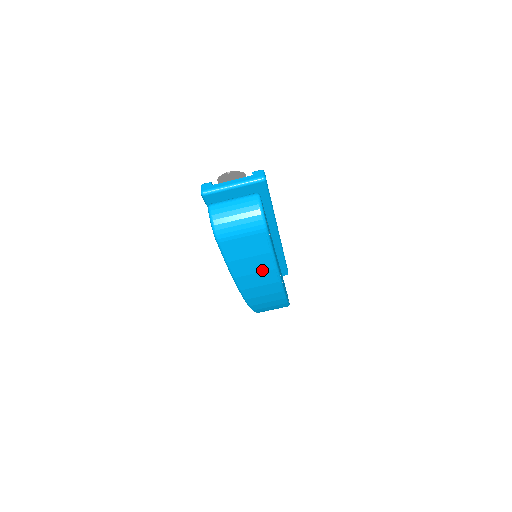
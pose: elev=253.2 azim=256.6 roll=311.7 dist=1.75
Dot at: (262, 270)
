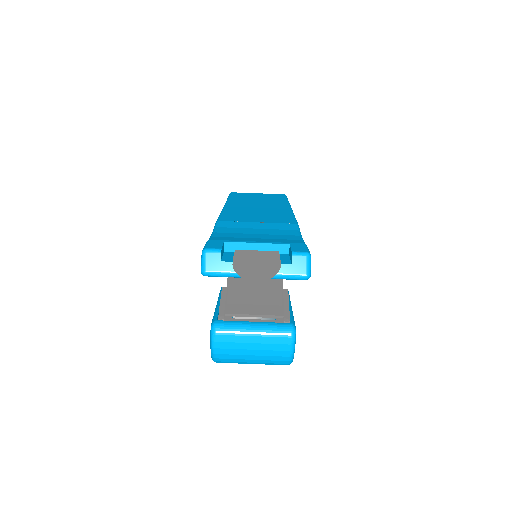
Dot at: occluded
